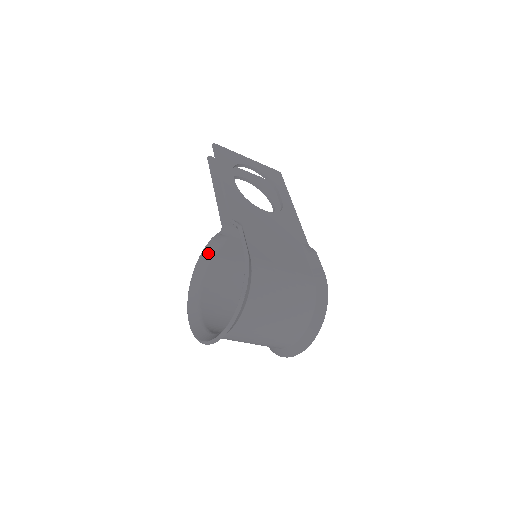
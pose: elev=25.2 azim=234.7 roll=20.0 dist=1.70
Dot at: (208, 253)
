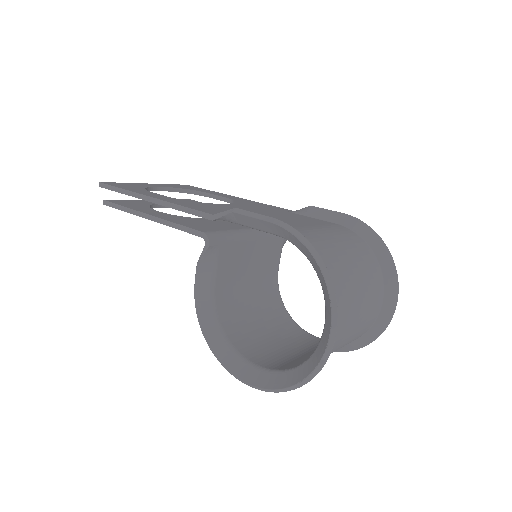
Dot at: (203, 289)
